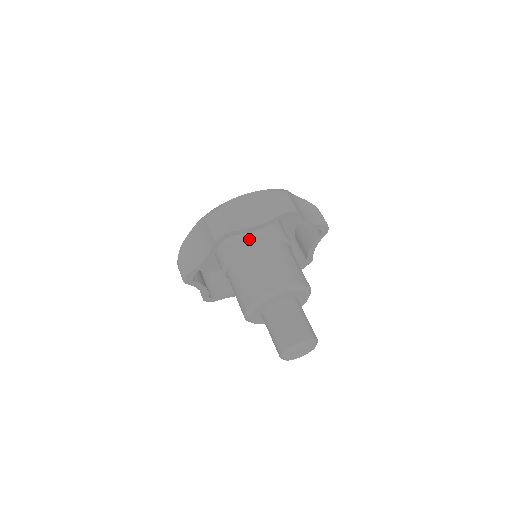
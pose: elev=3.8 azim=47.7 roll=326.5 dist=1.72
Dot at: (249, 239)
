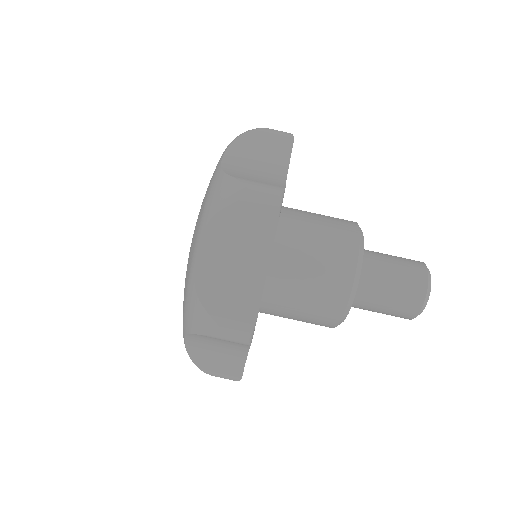
Dot at: occluded
